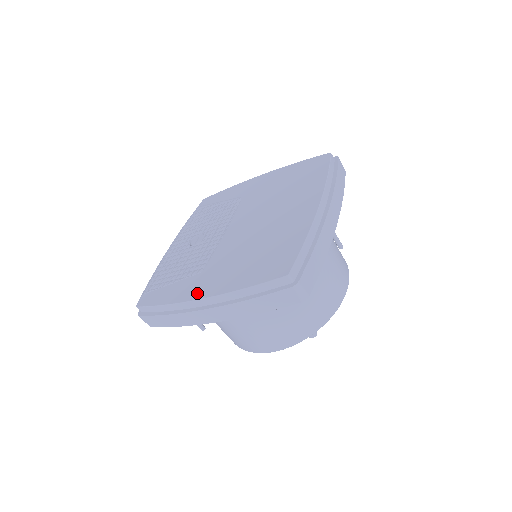
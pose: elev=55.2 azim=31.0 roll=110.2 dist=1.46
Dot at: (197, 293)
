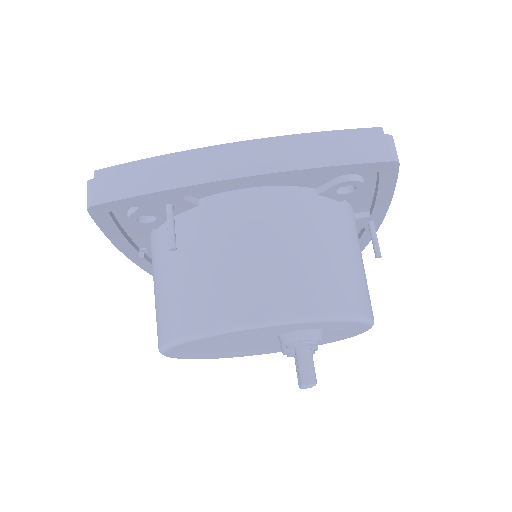
Dot at: occluded
